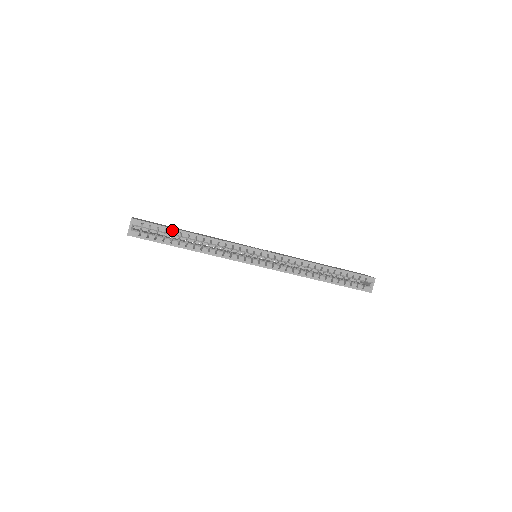
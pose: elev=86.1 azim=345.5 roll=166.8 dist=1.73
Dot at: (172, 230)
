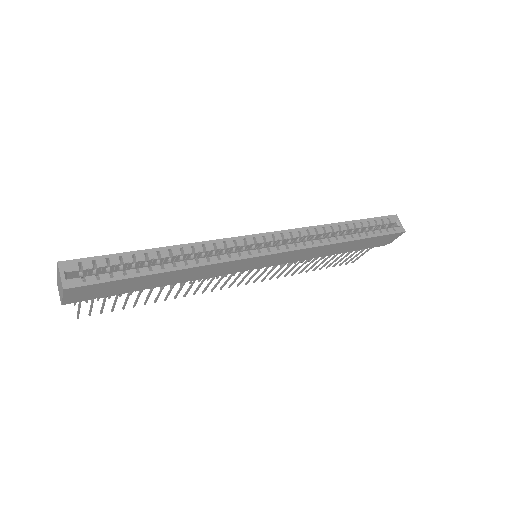
Dot at: (130, 254)
